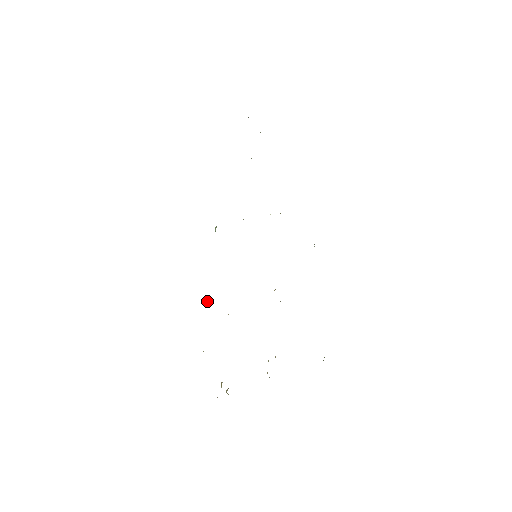
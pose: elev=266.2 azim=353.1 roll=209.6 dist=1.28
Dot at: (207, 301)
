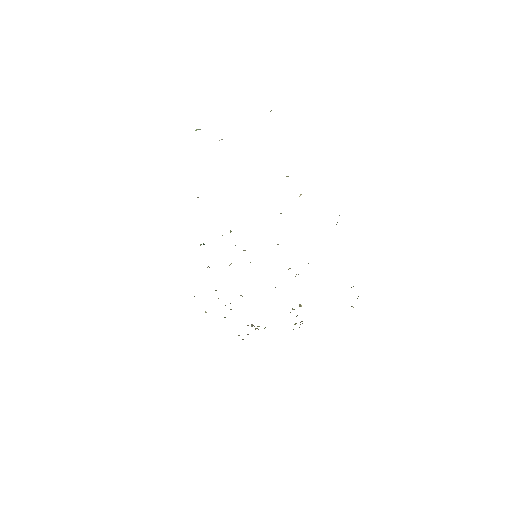
Dot at: occluded
